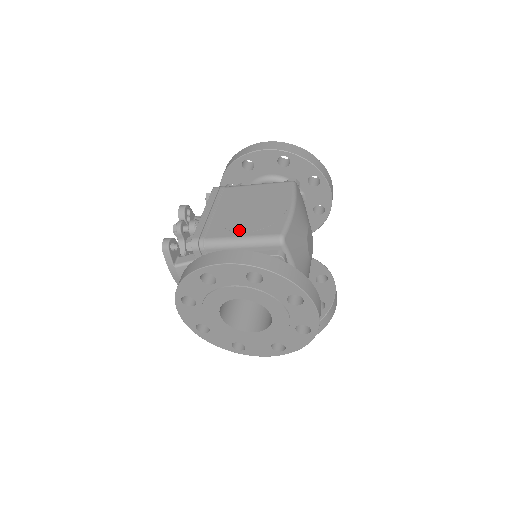
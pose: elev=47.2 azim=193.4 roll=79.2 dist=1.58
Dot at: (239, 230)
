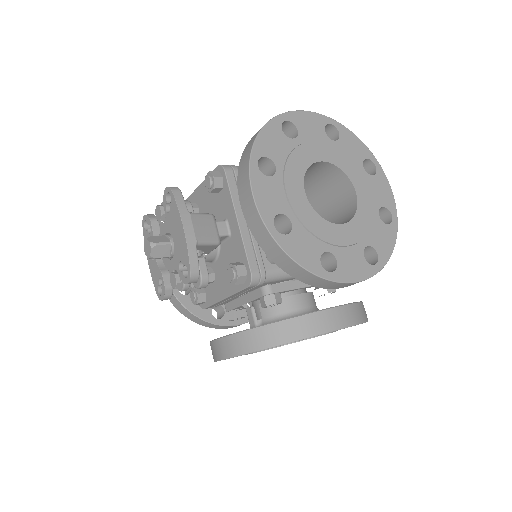
Dot at: occluded
